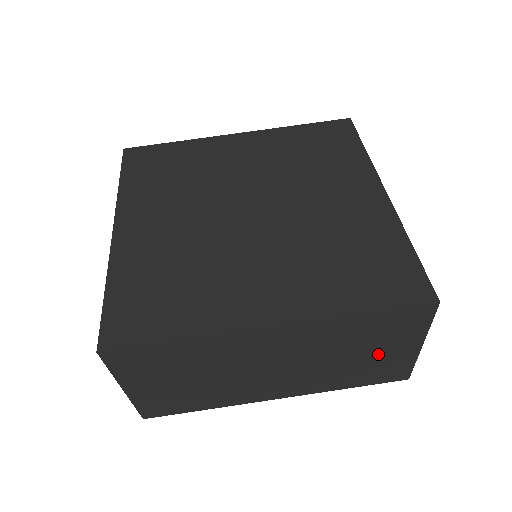
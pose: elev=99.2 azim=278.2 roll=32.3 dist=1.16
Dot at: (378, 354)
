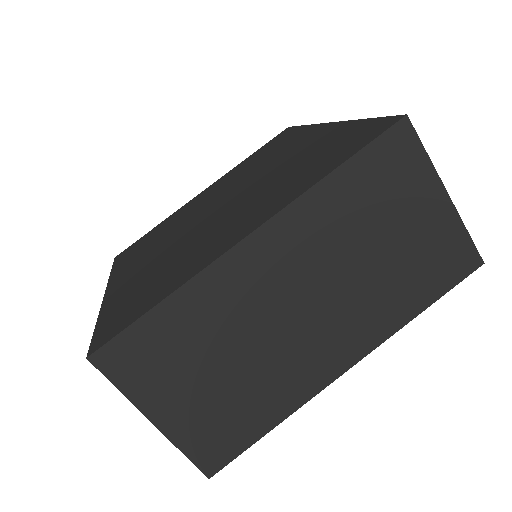
Dot at: (408, 231)
